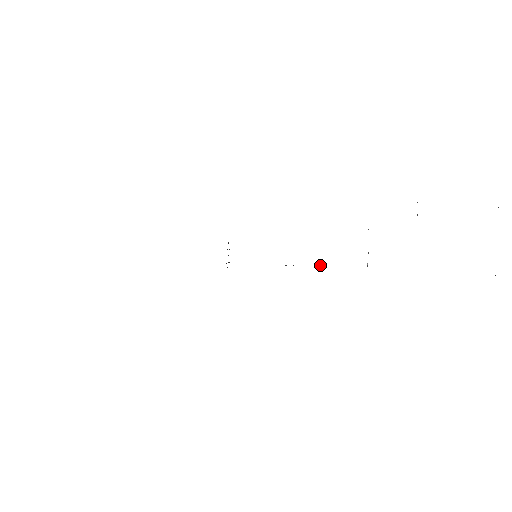
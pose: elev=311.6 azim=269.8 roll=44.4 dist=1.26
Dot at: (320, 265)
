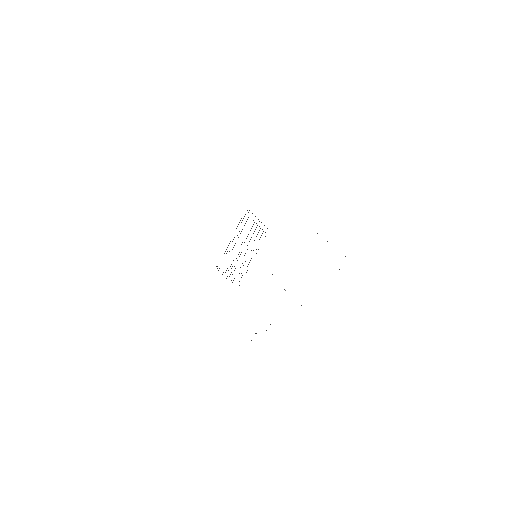
Dot at: occluded
